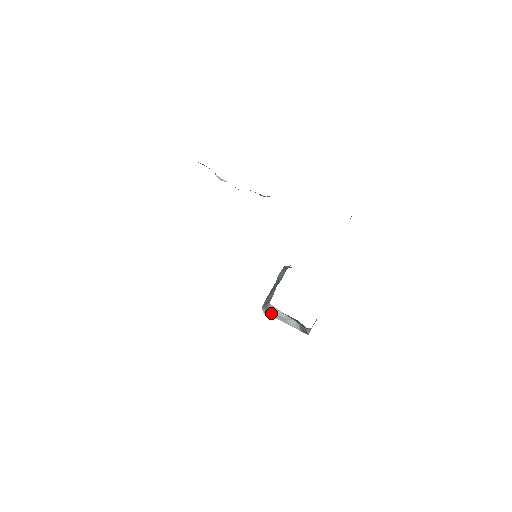
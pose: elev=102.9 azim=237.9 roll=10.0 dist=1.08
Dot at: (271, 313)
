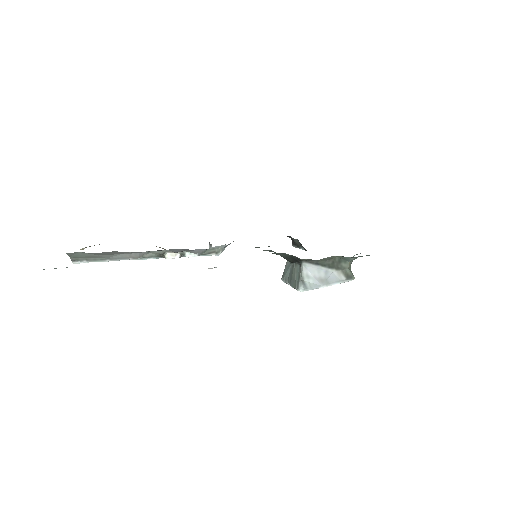
Dot at: (310, 284)
